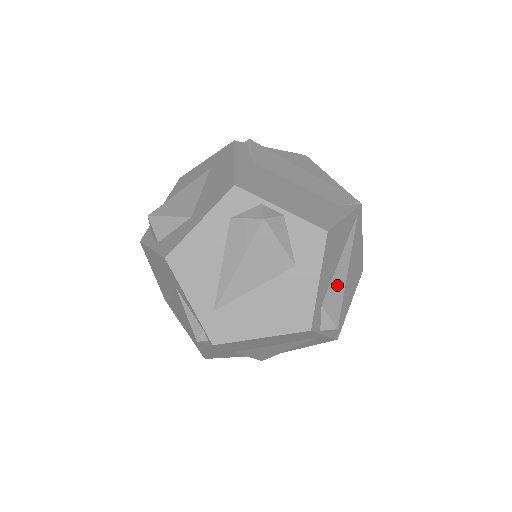
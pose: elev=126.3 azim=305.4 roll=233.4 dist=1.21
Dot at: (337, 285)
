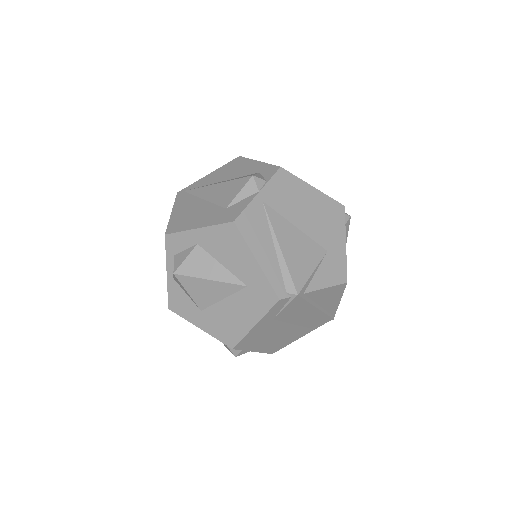
Dot at: occluded
